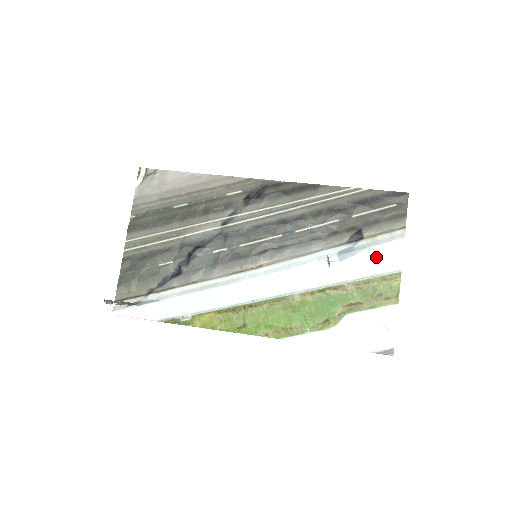
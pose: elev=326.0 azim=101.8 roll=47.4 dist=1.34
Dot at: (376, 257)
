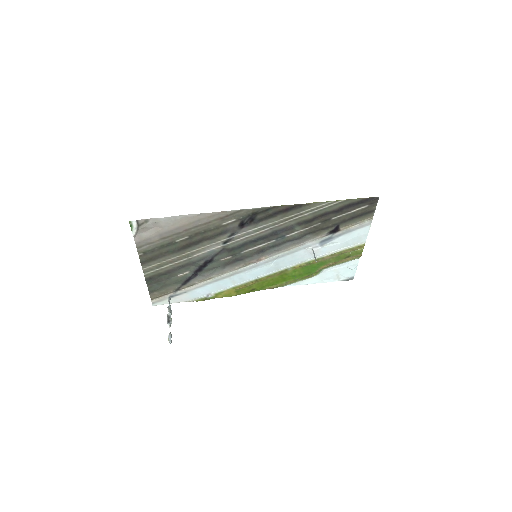
Dot at: (348, 239)
